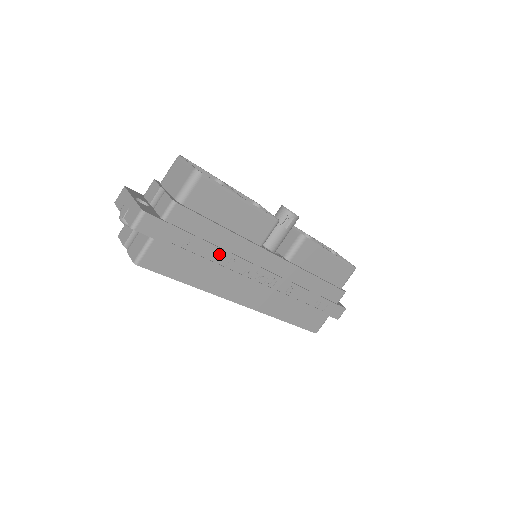
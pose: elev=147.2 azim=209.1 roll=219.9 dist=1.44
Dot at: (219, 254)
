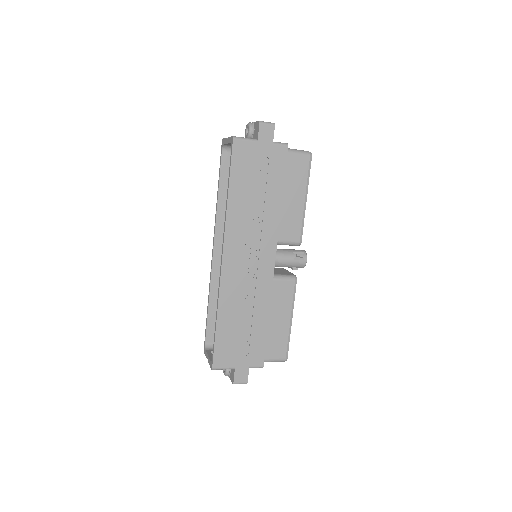
Dot at: (261, 204)
